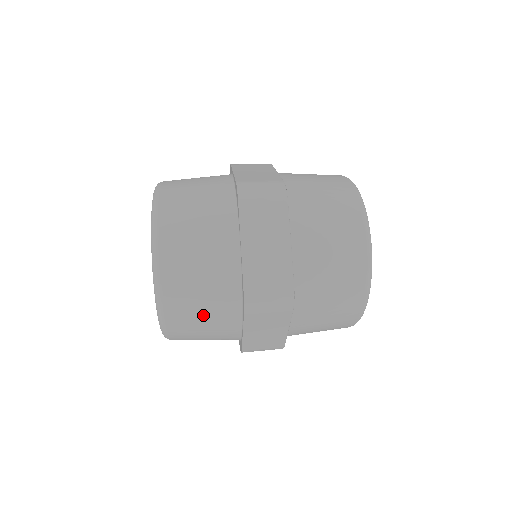
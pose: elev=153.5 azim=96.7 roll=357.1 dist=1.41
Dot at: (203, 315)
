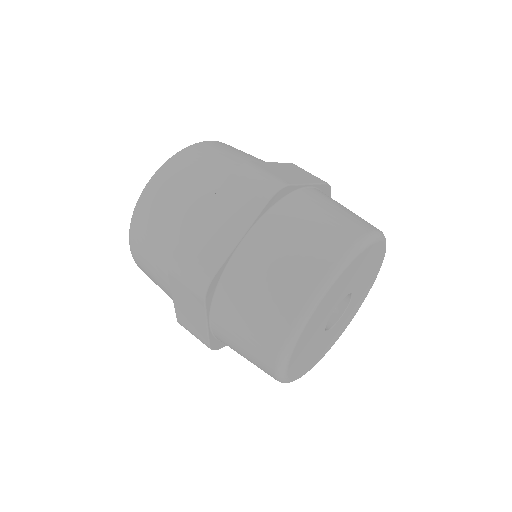
Dot at: (152, 255)
